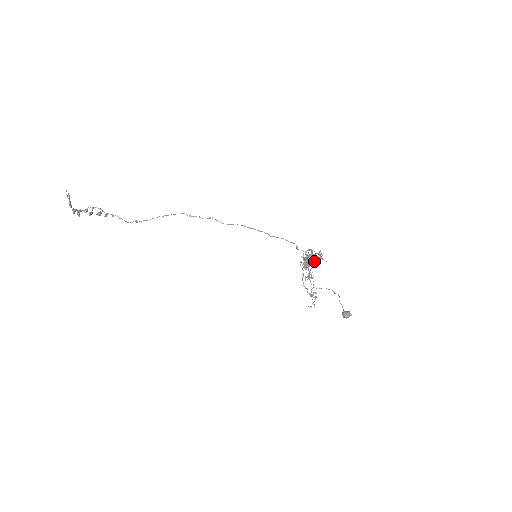
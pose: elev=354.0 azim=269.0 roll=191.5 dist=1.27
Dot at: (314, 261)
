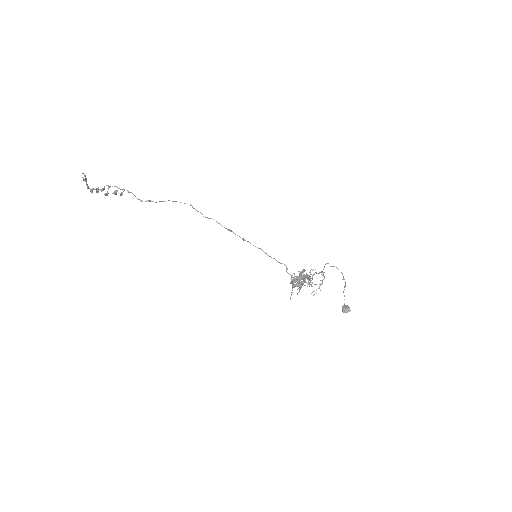
Dot at: (305, 280)
